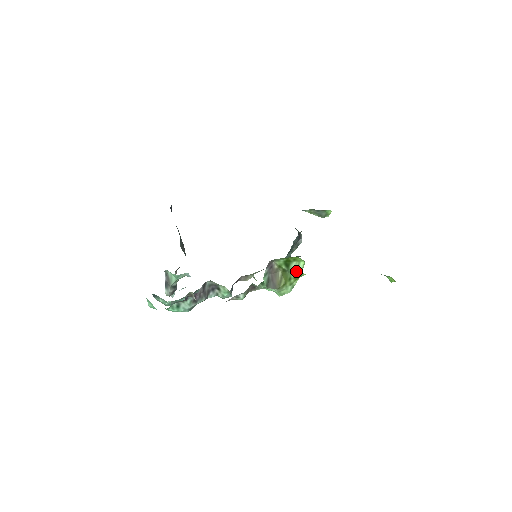
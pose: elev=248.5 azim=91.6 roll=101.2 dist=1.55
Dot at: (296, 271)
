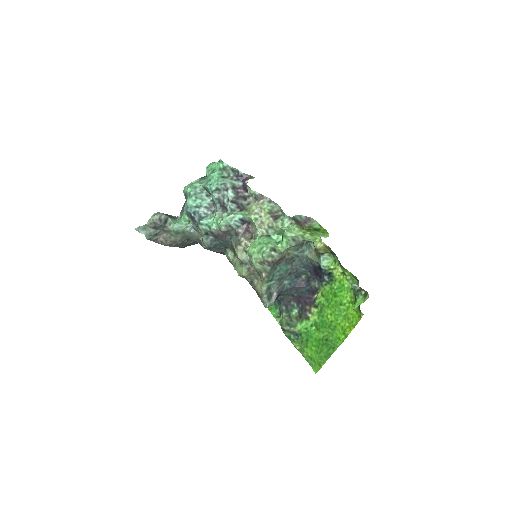
Dot at: (317, 234)
